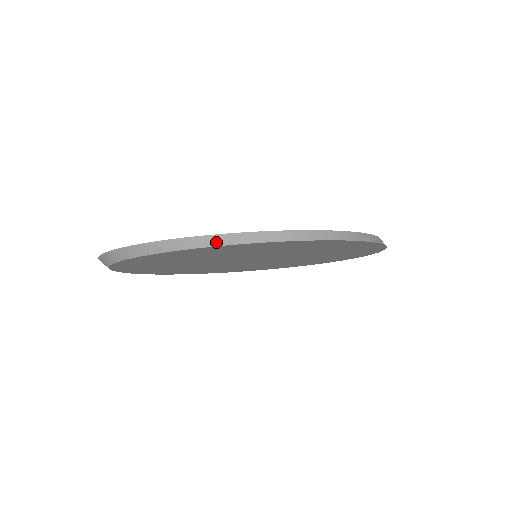
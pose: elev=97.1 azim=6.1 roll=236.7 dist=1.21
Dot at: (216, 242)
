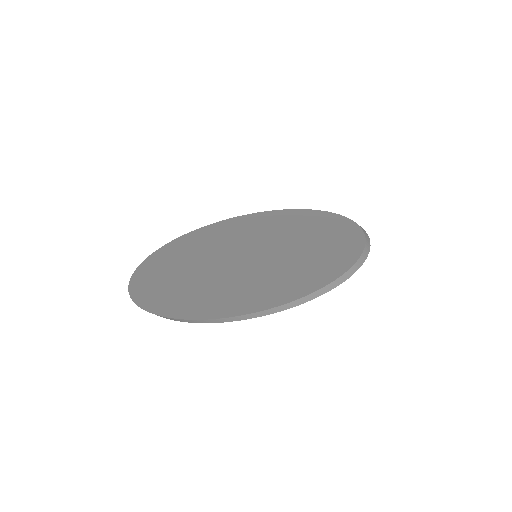
Dot at: (220, 321)
